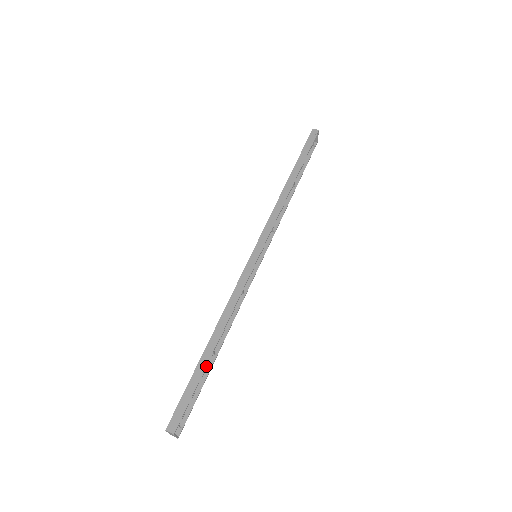
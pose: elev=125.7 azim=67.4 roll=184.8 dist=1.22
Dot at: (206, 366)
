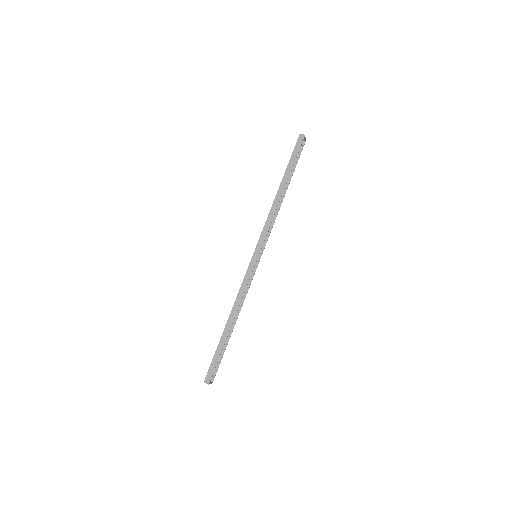
Dot at: occluded
